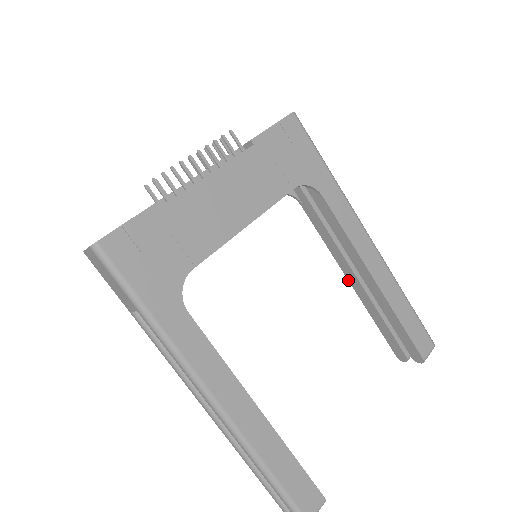
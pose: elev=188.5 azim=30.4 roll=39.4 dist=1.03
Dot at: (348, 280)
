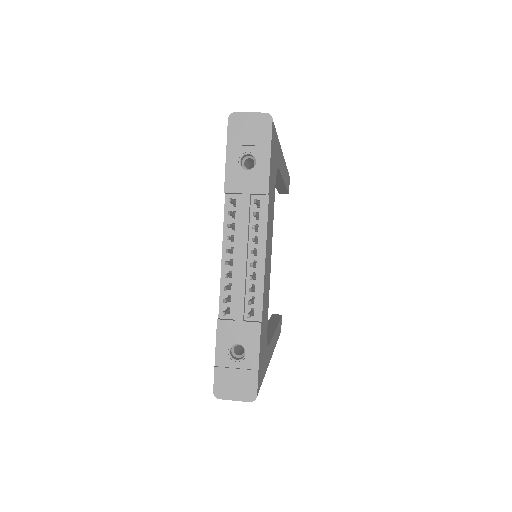
Dot at: occluded
